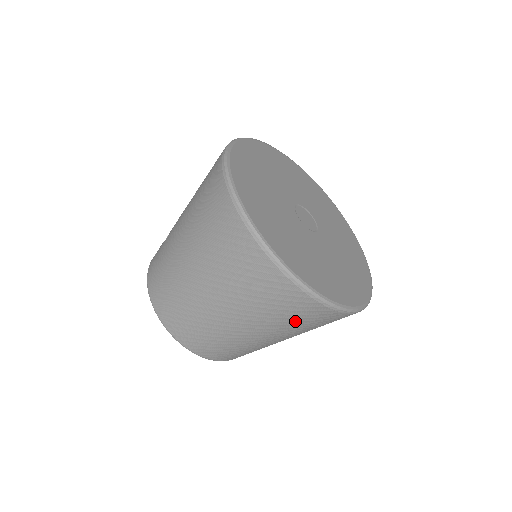
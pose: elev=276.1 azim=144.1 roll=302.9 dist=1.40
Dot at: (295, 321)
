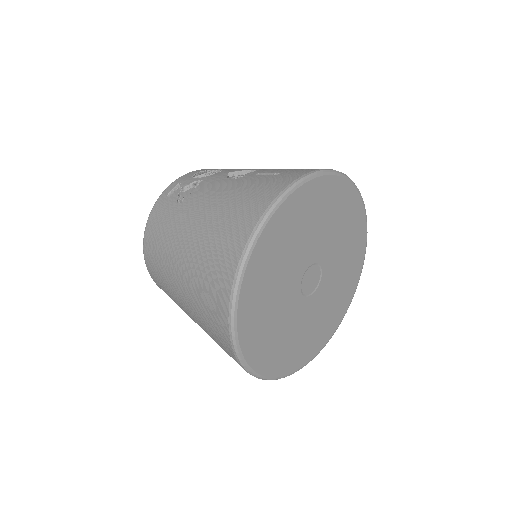
Dot at: occluded
